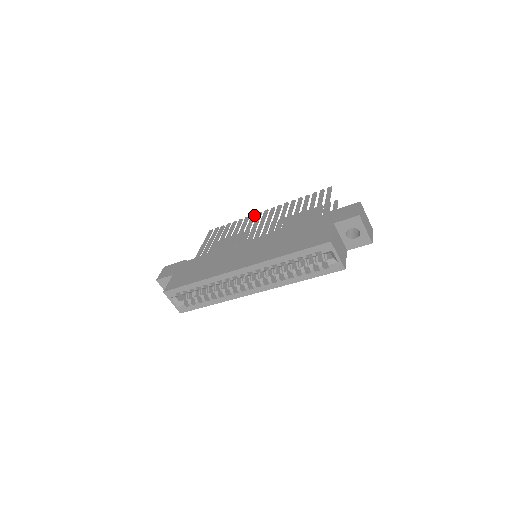
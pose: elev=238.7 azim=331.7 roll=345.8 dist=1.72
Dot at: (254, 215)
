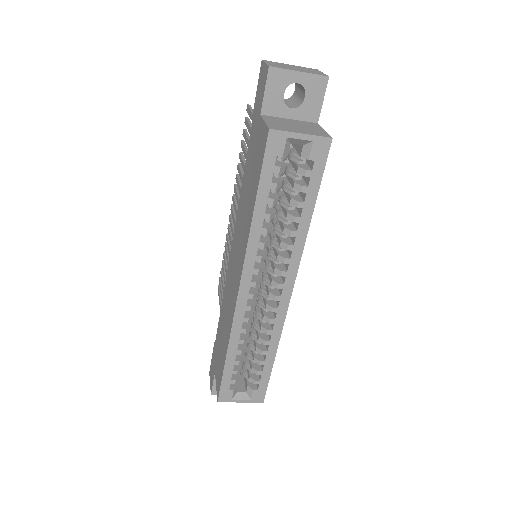
Dot at: (228, 226)
